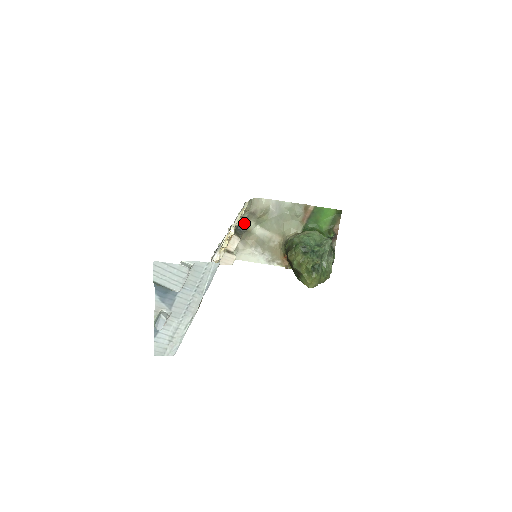
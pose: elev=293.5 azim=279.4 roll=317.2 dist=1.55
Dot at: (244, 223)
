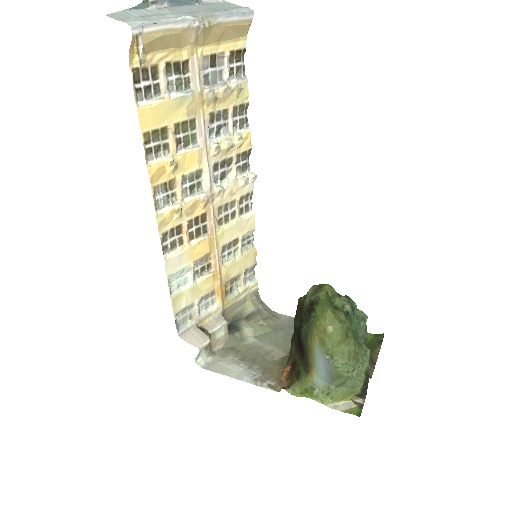
Dot at: (239, 322)
